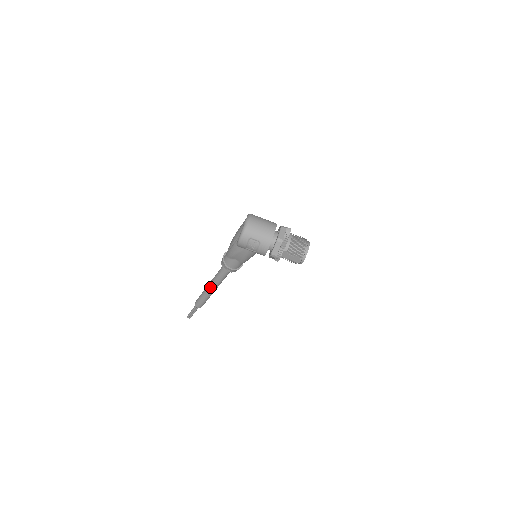
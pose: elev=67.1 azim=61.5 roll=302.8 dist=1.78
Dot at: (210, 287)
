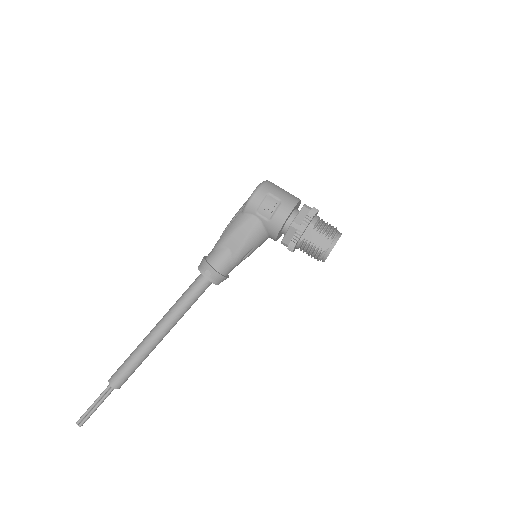
Dot at: (156, 328)
